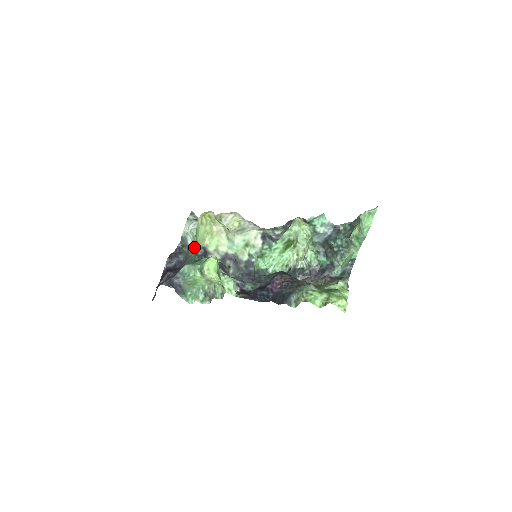
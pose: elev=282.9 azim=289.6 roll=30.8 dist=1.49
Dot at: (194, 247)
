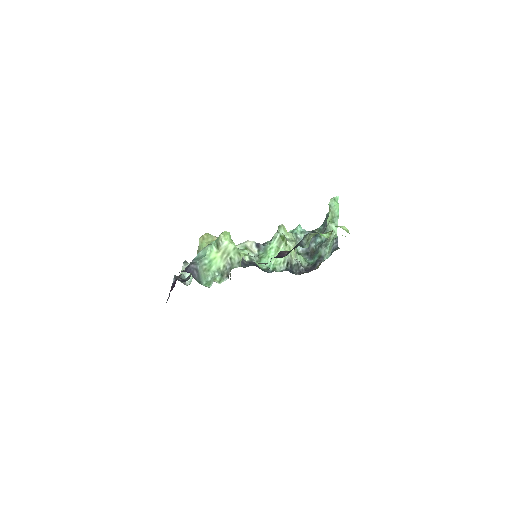
Dot at: occluded
